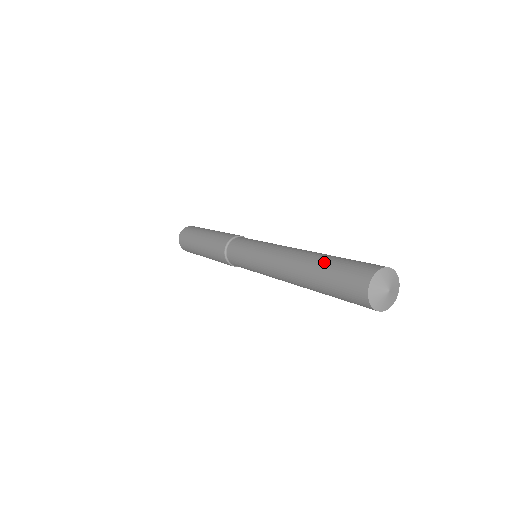
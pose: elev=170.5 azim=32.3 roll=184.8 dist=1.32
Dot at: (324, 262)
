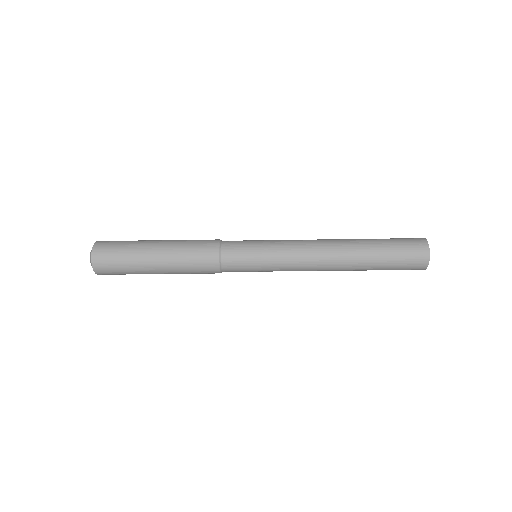
Dot at: occluded
